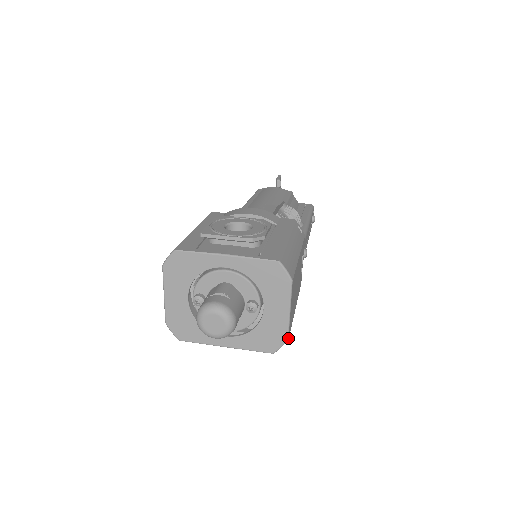
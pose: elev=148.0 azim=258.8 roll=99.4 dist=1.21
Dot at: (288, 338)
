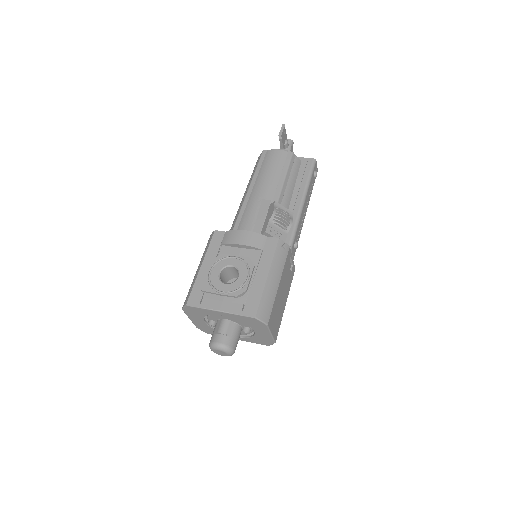
Dot at: (275, 342)
